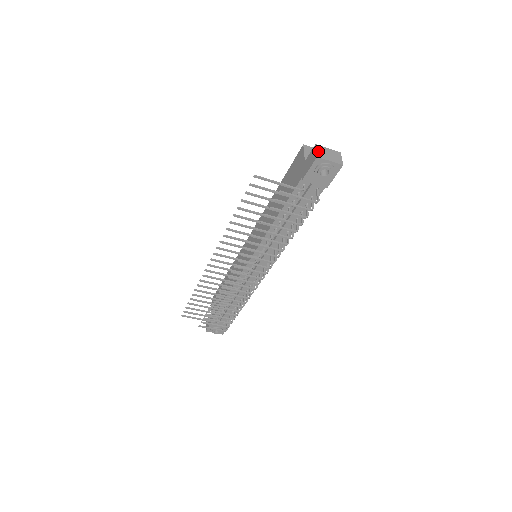
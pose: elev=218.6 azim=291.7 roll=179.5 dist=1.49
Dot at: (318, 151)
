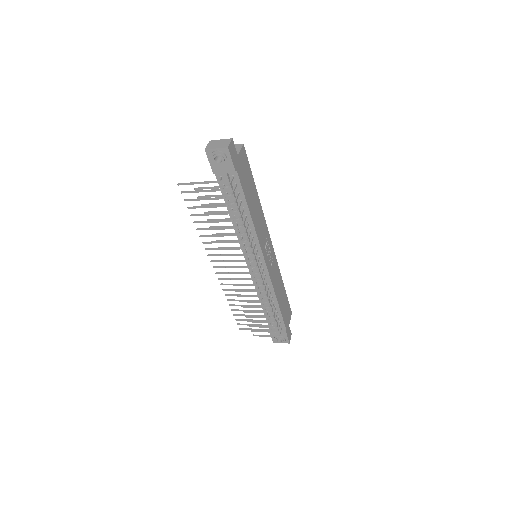
Dot at: (208, 145)
